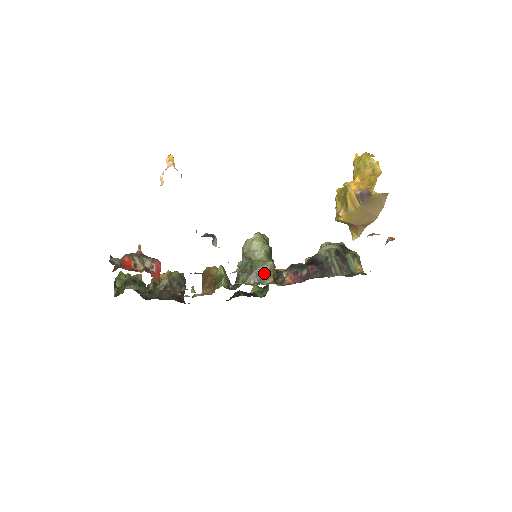
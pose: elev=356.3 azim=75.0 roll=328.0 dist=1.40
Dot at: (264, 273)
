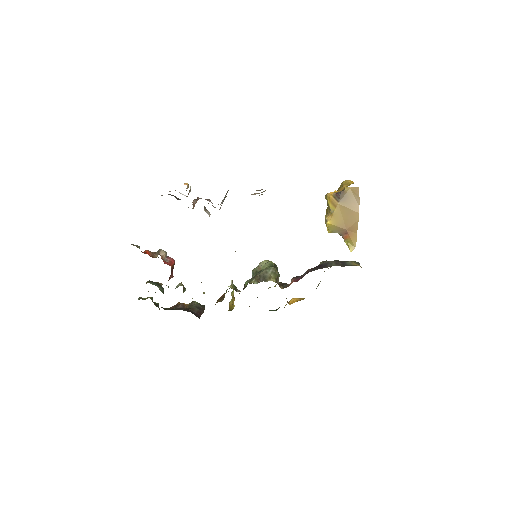
Dot at: (266, 275)
